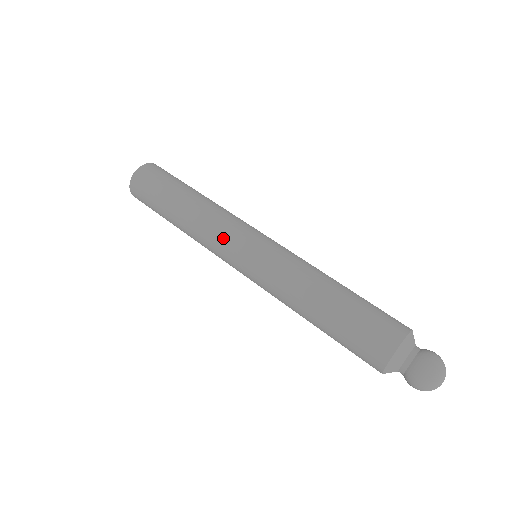
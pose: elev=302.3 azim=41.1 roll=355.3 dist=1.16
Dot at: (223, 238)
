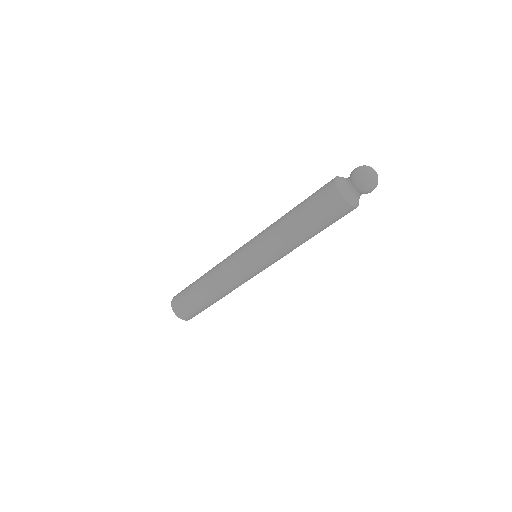
Dot at: (234, 272)
